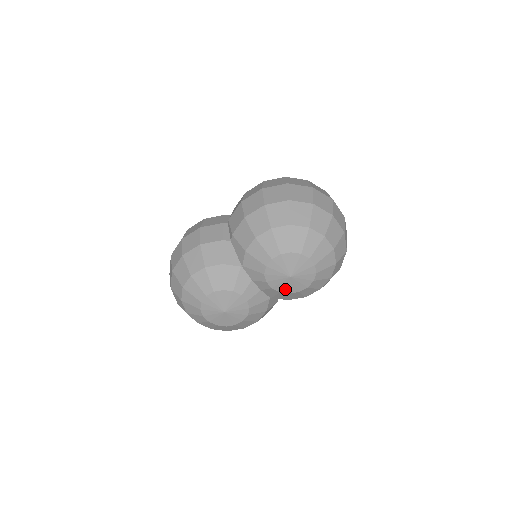
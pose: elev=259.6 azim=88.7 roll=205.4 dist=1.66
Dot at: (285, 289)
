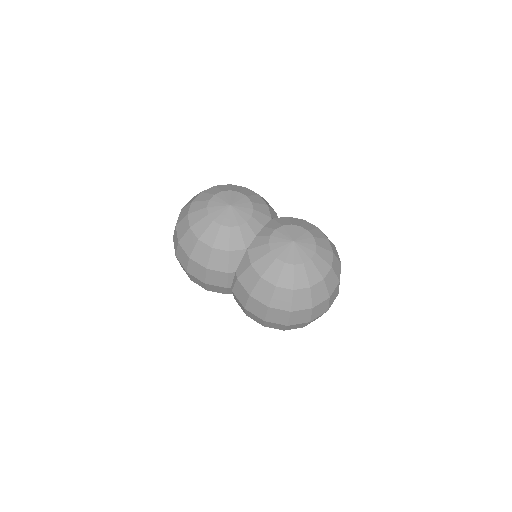
Dot at: occluded
